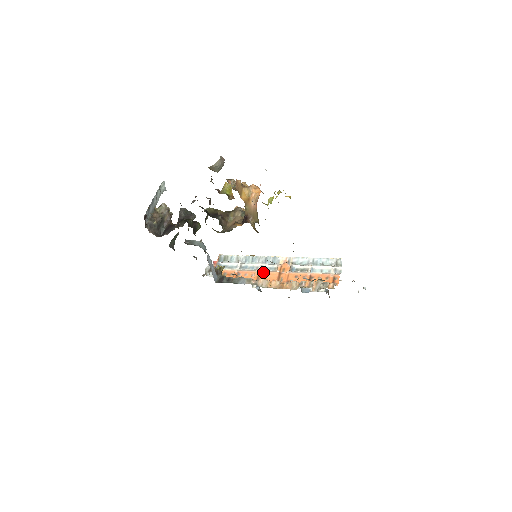
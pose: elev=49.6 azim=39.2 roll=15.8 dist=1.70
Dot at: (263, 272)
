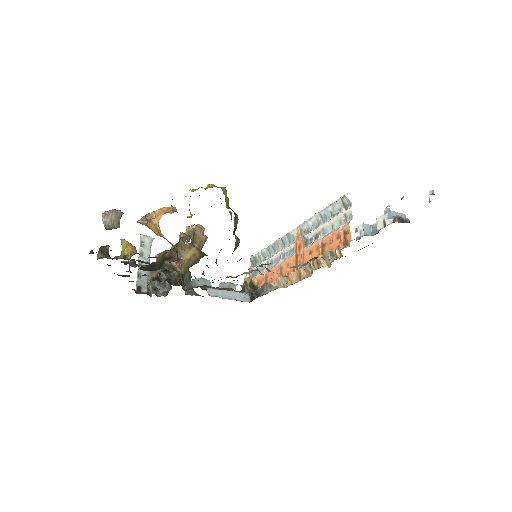
Dot at: (283, 263)
